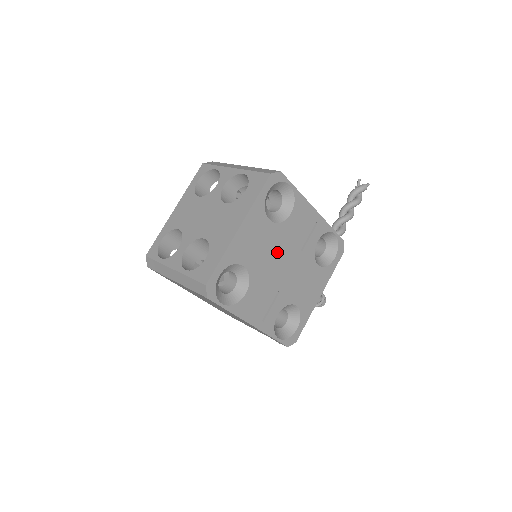
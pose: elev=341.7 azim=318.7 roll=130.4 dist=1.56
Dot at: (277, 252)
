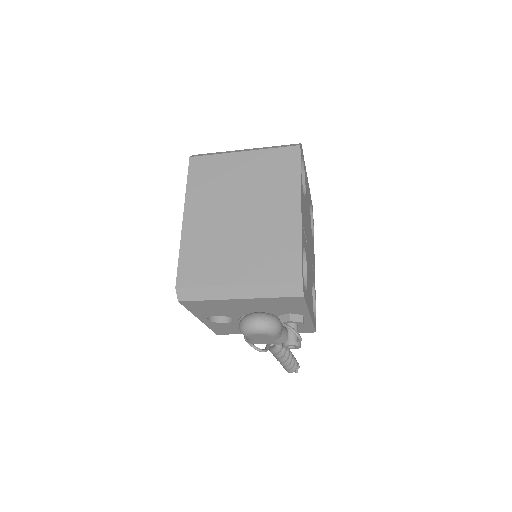
Dot at: (309, 228)
